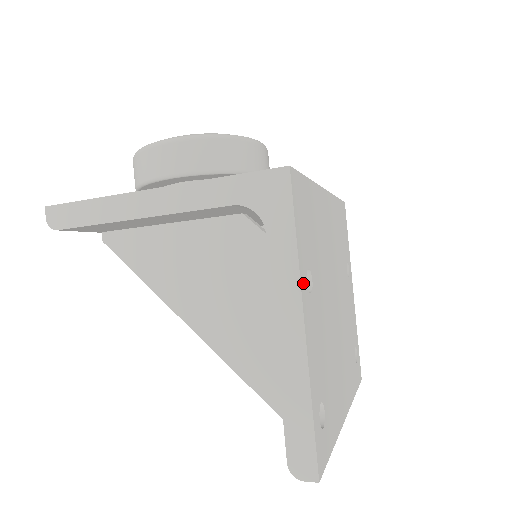
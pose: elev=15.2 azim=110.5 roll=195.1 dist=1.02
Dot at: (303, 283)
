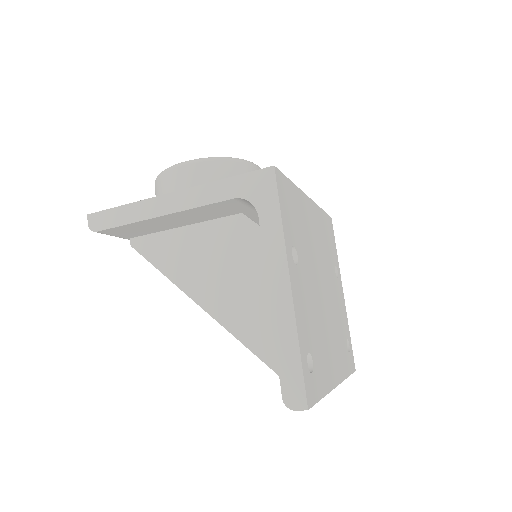
Dot at: (289, 253)
